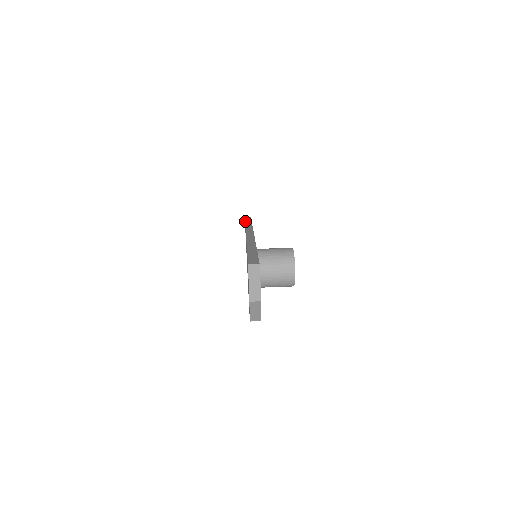
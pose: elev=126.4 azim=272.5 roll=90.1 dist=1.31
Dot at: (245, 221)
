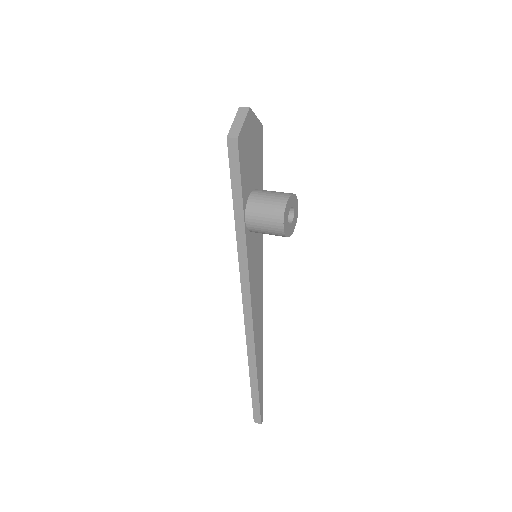
Dot at: occluded
